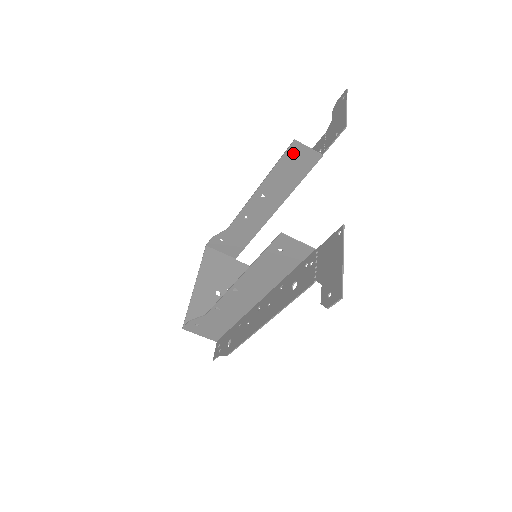
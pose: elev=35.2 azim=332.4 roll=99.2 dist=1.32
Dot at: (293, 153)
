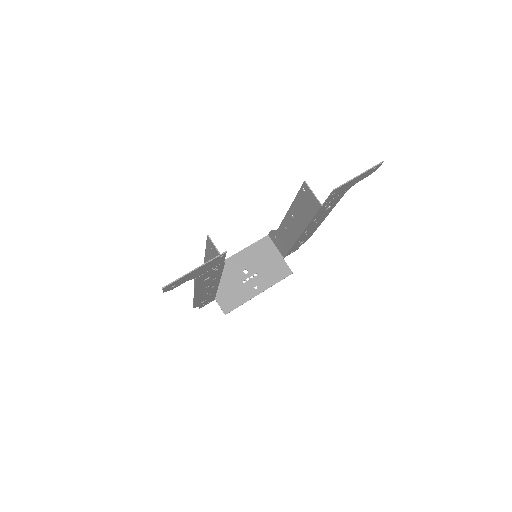
Dot at: (305, 192)
